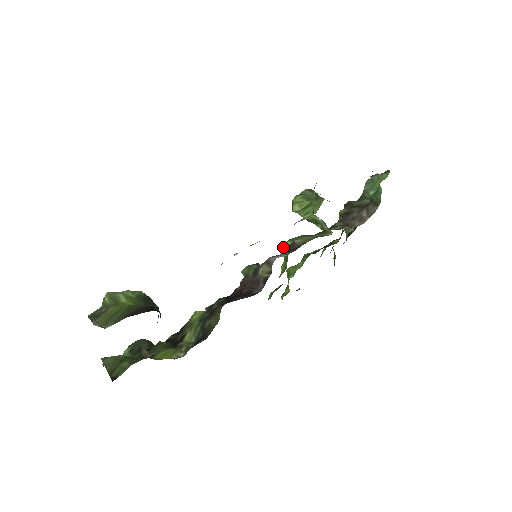
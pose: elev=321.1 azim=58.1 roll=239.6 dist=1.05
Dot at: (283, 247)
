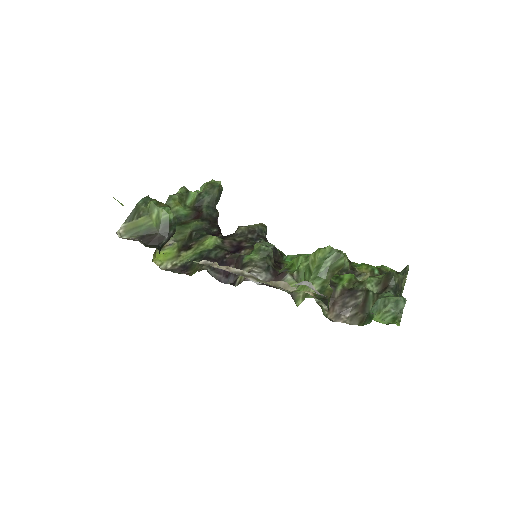
Dot at: (298, 257)
